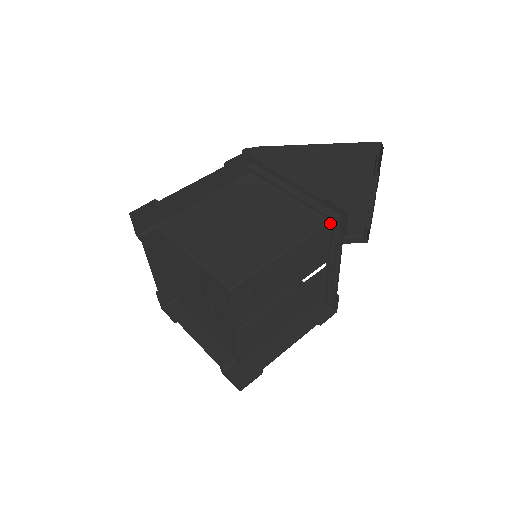
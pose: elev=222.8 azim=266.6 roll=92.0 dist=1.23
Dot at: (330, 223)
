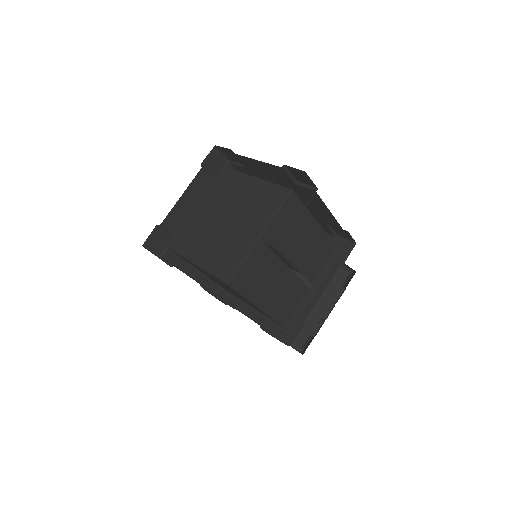
Dot at: (337, 248)
